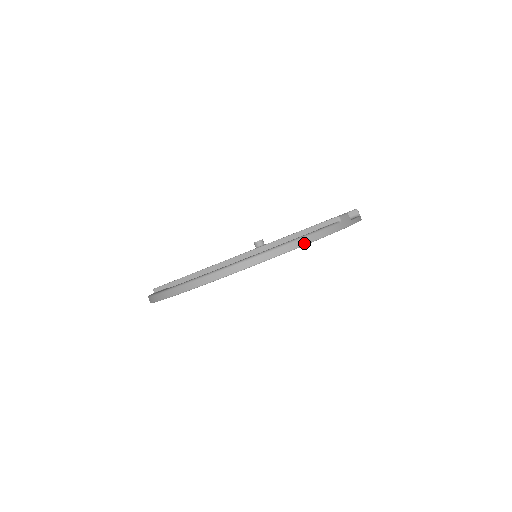
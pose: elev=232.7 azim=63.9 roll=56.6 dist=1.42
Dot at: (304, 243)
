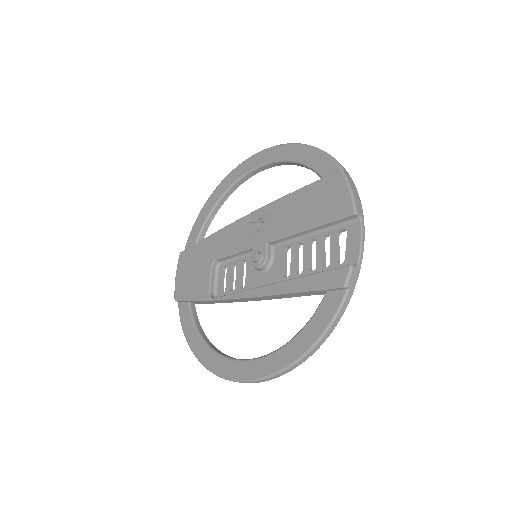
Dot at: (322, 343)
